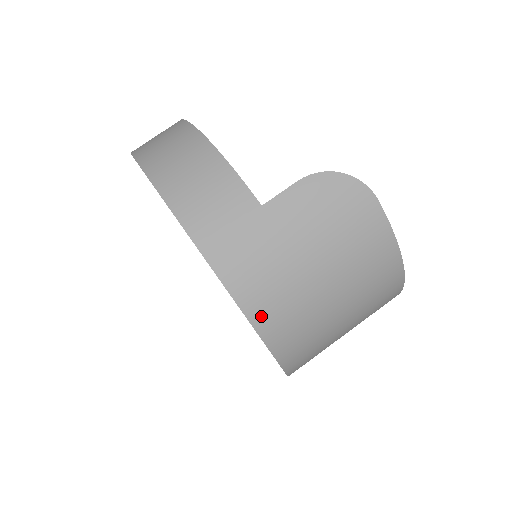
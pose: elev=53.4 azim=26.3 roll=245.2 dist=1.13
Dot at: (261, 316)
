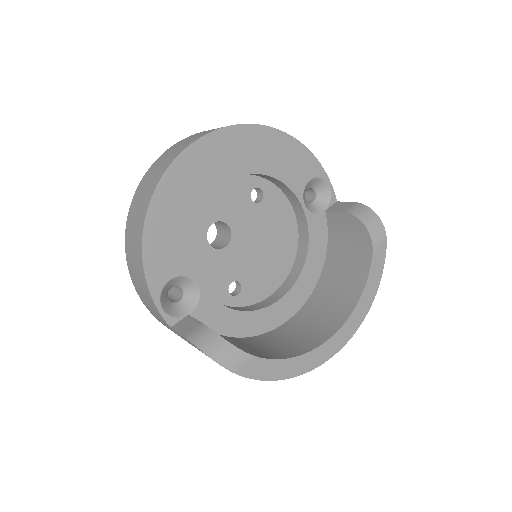
Dot at: occluded
